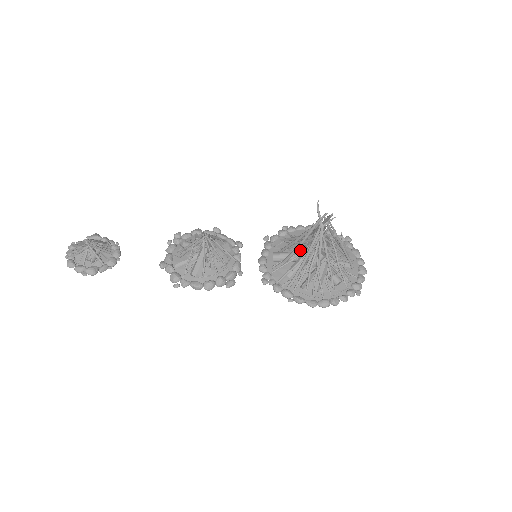
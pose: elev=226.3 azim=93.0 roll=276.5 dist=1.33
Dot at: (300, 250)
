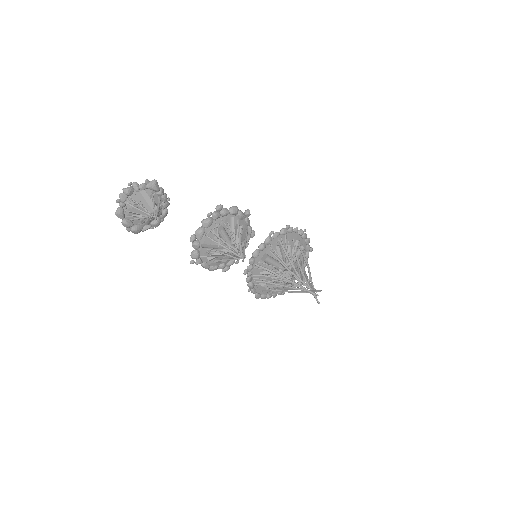
Dot at: (282, 266)
